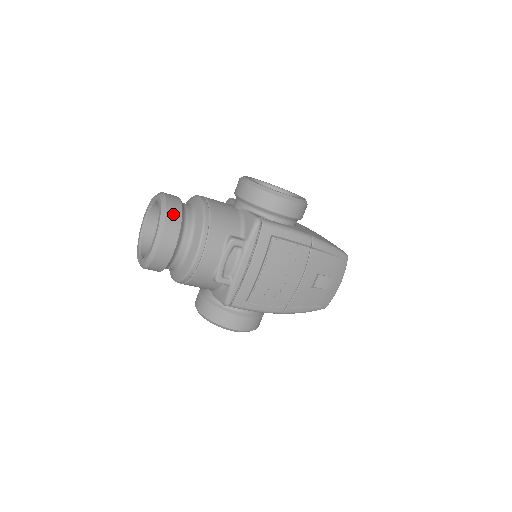
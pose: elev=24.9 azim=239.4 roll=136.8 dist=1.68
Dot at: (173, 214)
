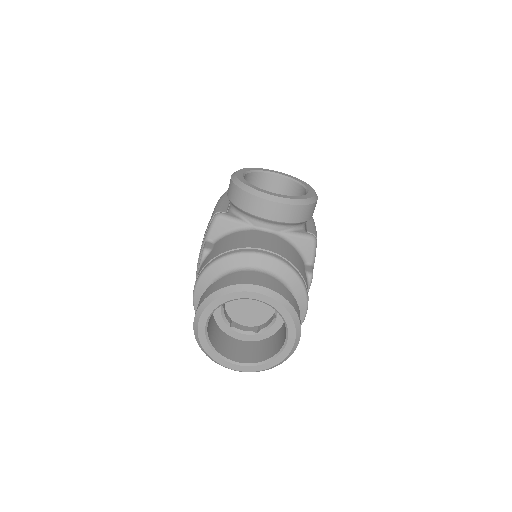
Dot at: (294, 303)
